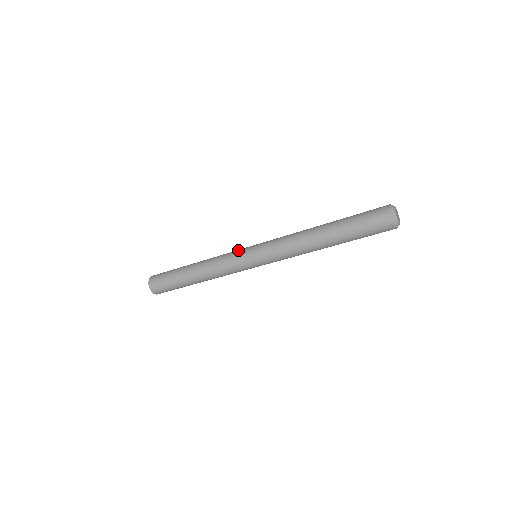
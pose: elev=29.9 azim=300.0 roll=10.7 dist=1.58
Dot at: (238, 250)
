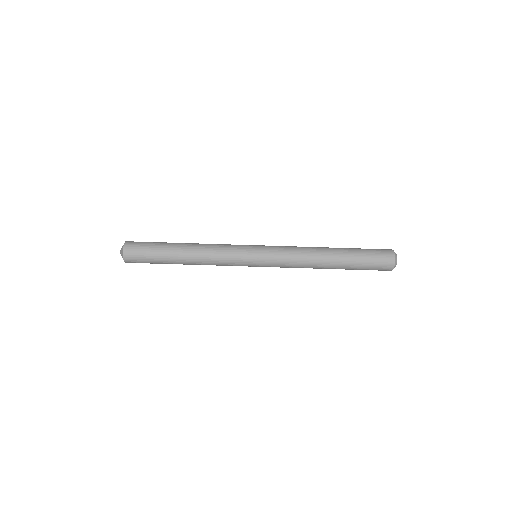
Dot at: occluded
